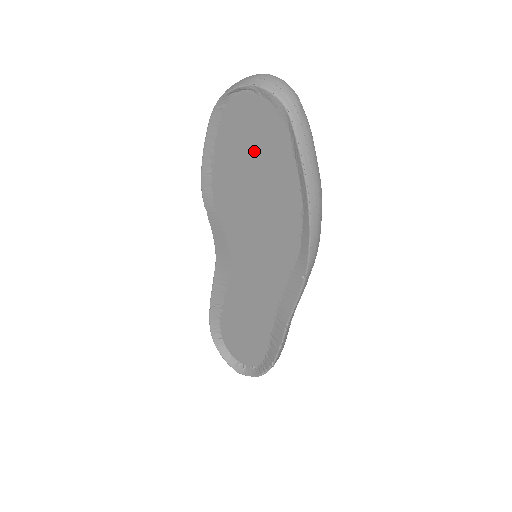
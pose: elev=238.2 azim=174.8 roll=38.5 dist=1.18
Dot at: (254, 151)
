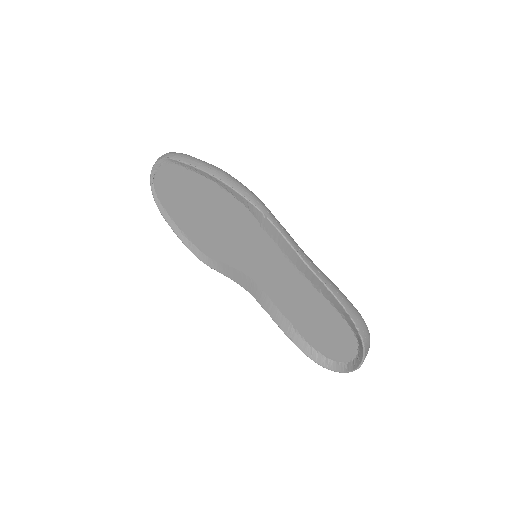
Dot at: (183, 197)
